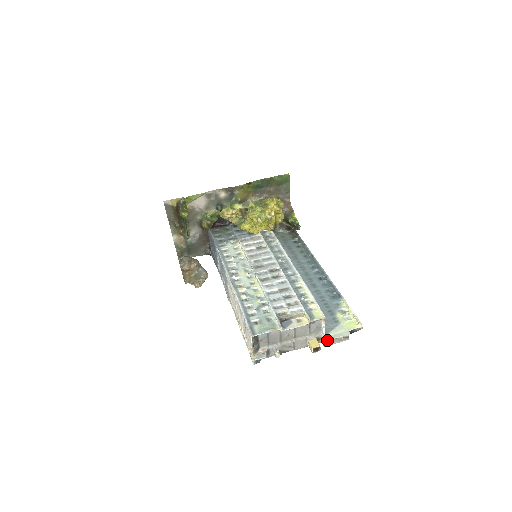
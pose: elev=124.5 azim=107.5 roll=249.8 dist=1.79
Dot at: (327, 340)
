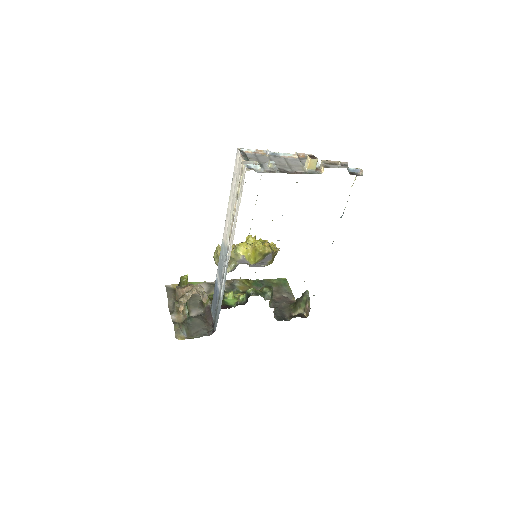
Dot at: (323, 160)
